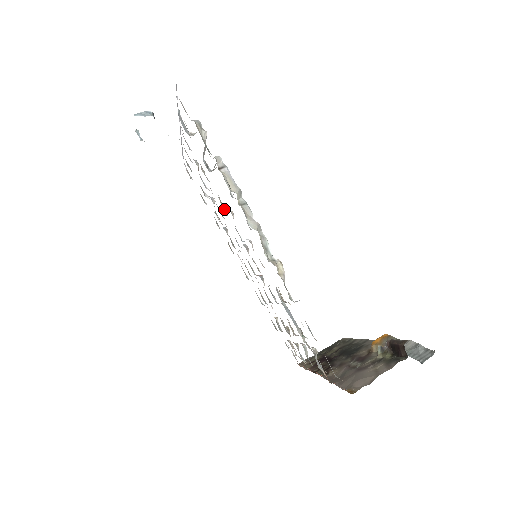
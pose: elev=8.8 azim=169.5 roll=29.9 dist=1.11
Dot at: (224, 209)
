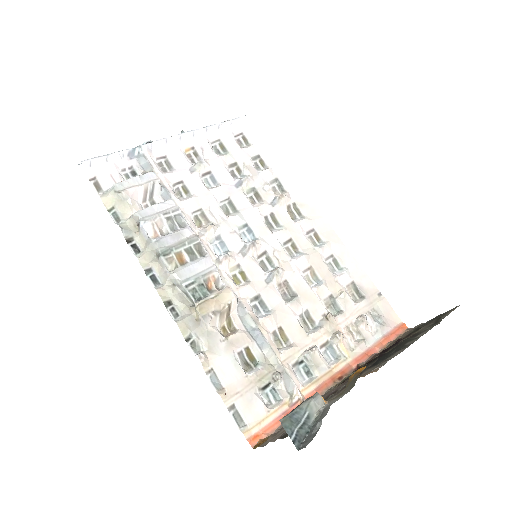
Dot at: (204, 224)
